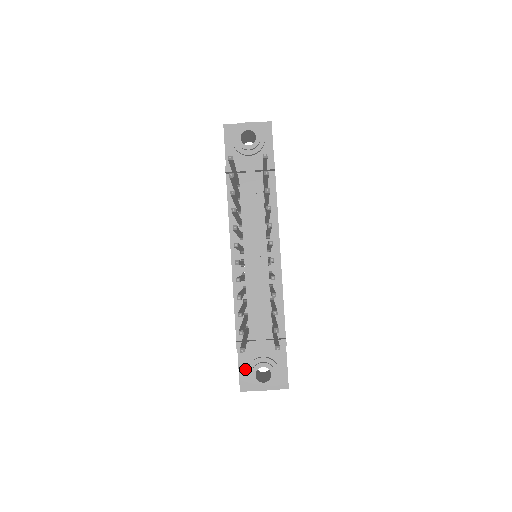
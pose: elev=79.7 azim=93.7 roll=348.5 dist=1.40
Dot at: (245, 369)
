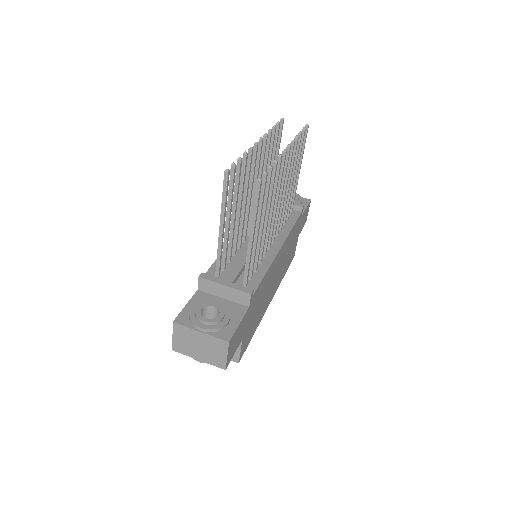
Dot at: (193, 308)
